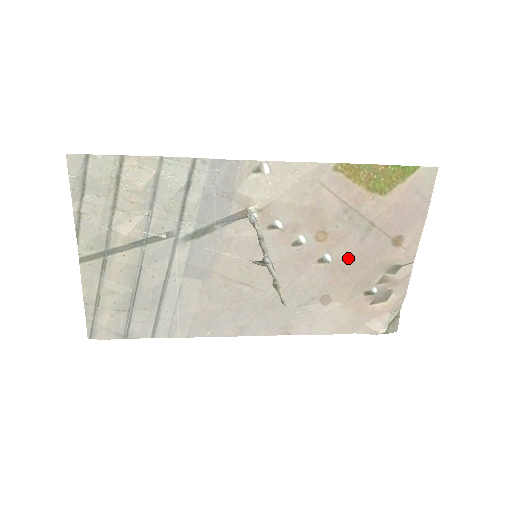
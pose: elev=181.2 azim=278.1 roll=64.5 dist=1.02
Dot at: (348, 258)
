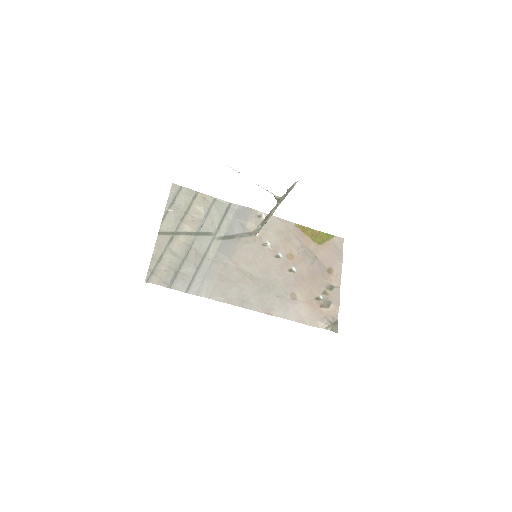
Dot at: (305, 272)
